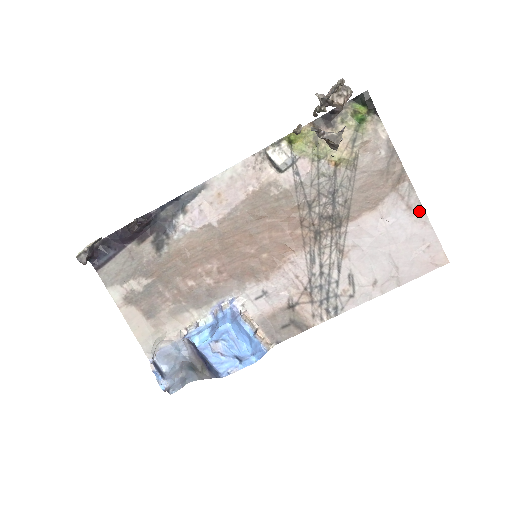
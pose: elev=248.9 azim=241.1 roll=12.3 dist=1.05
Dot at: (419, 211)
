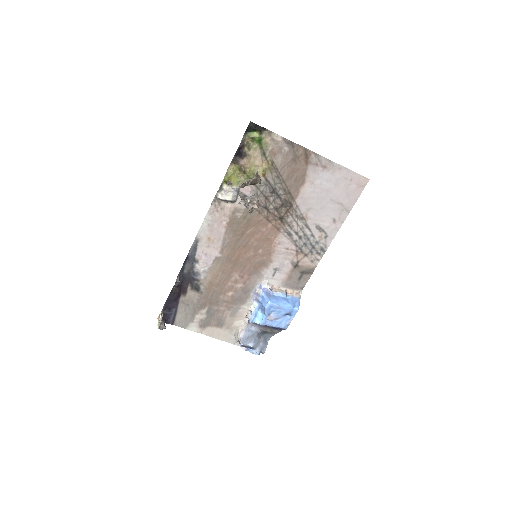
Dot at: (331, 165)
